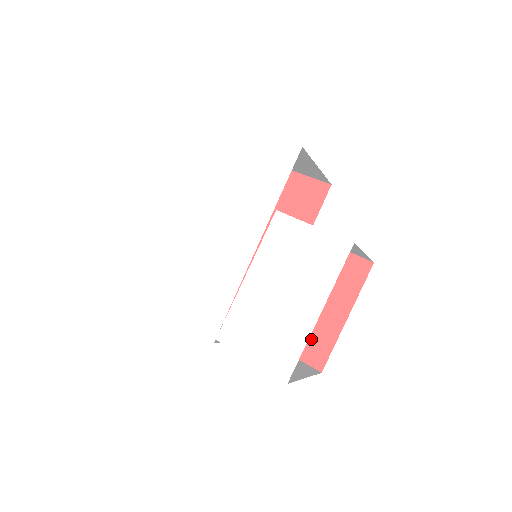
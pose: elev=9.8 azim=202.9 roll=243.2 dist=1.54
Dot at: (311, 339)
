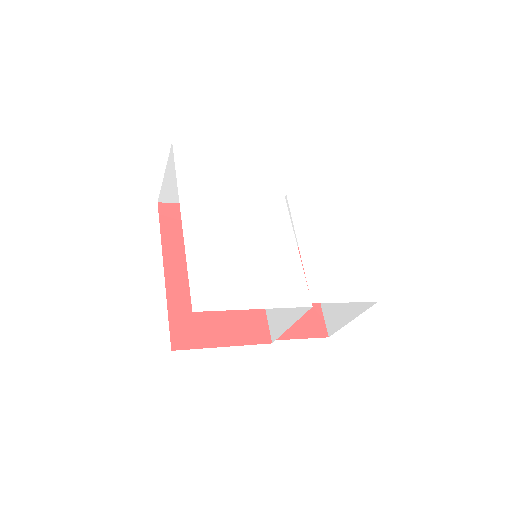
Dot at: (306, 318)
